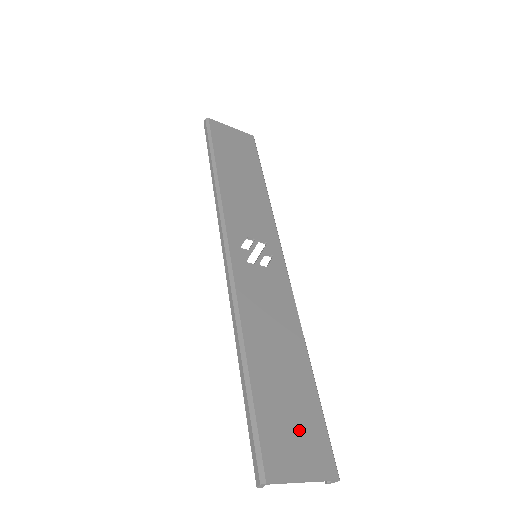
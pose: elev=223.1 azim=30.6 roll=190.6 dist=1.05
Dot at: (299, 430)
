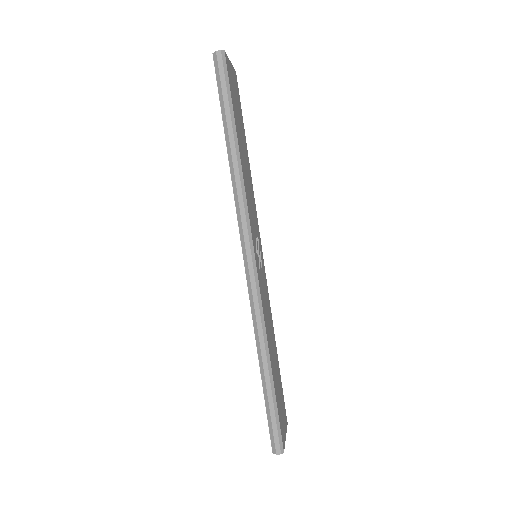
Dot at: (282, 405)
